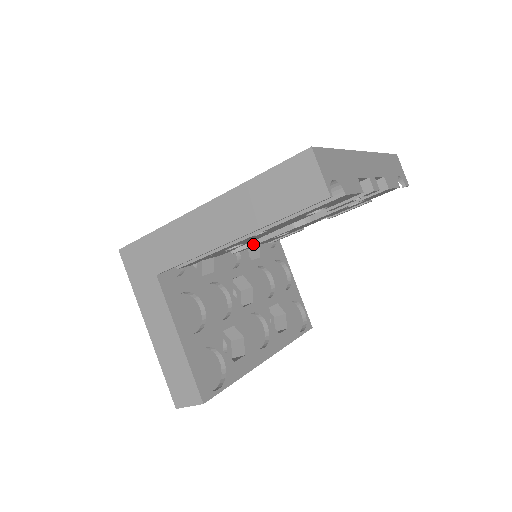
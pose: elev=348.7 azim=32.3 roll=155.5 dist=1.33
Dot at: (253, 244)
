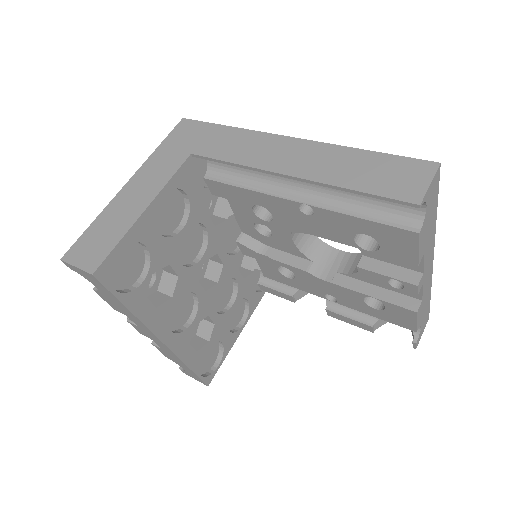
Dot at: (260, 252)
